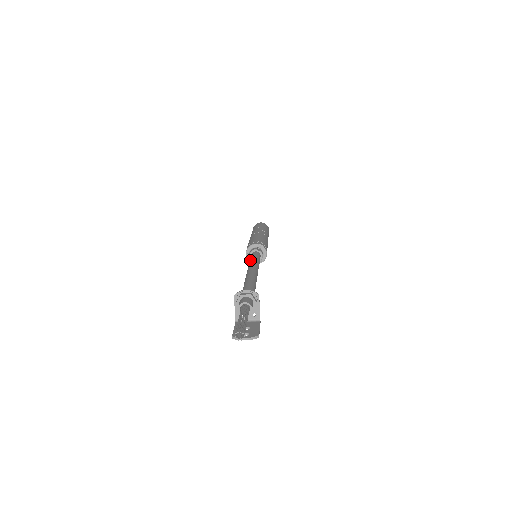
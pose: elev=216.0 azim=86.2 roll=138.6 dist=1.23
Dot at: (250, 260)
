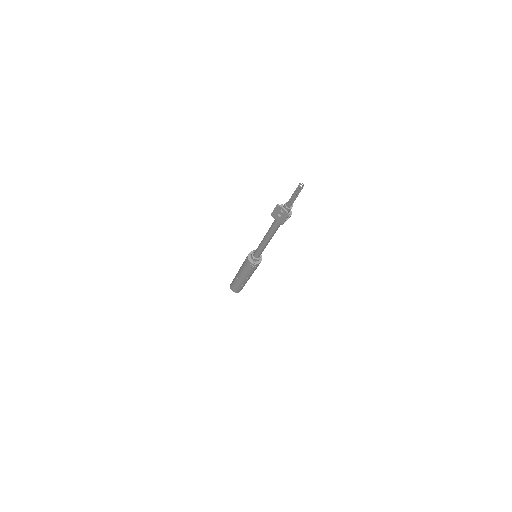
Dot at: occluded
